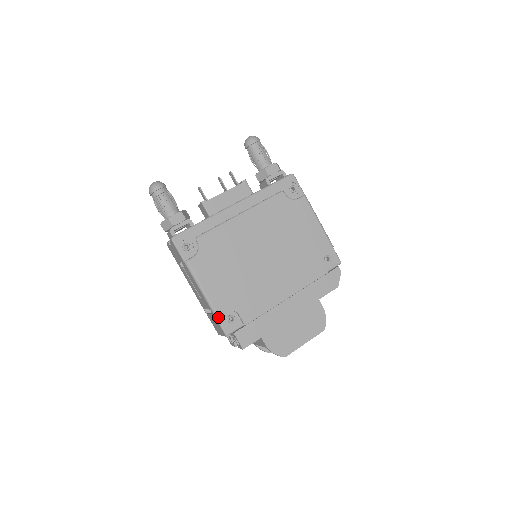
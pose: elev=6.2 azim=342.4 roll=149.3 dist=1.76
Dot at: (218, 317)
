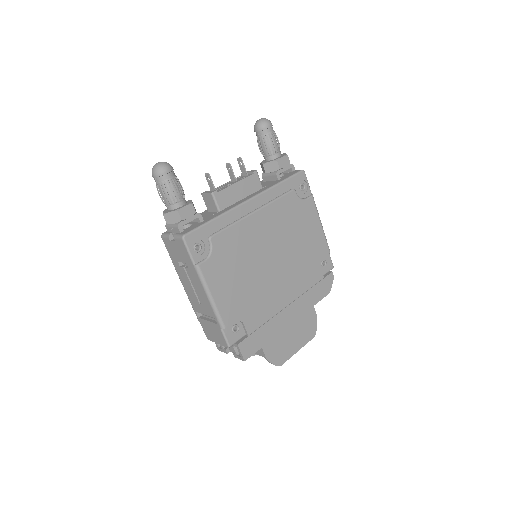
Dot at: (224, 328)
